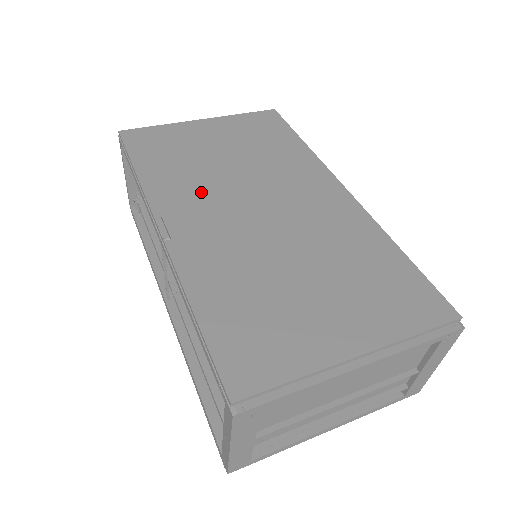
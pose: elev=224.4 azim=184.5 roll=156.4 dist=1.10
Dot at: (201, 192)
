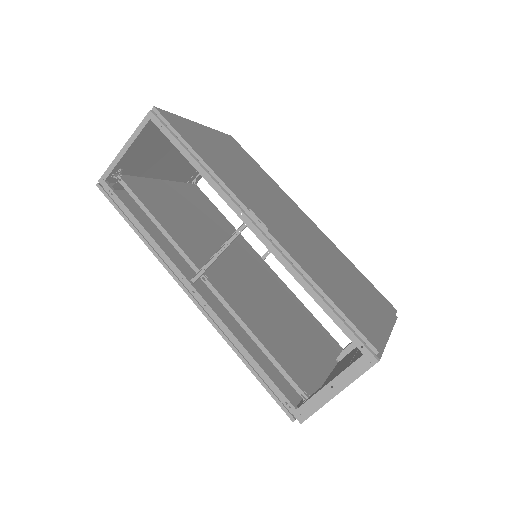
Dot at: (252, 194)
